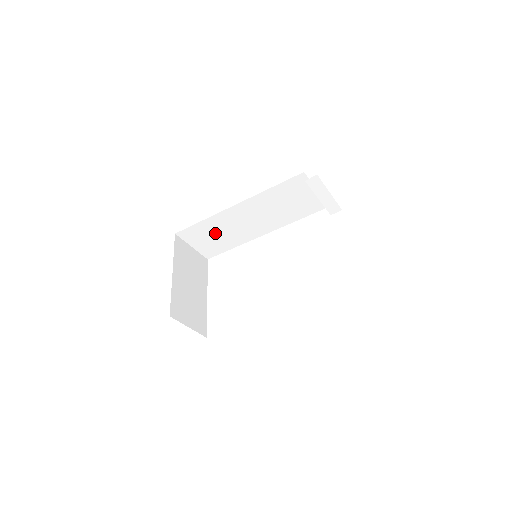
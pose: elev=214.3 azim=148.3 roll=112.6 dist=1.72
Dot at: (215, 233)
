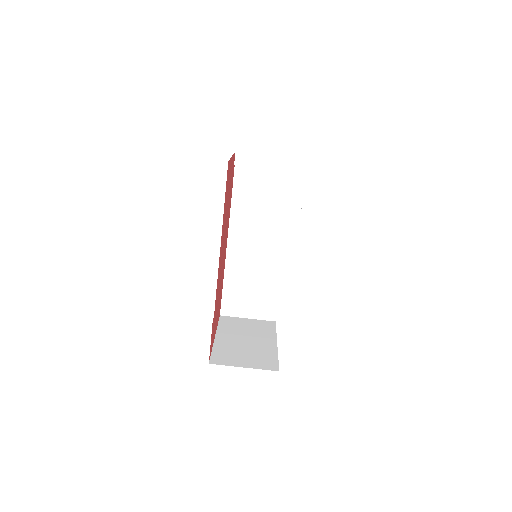
Dot at: (247, 286)
